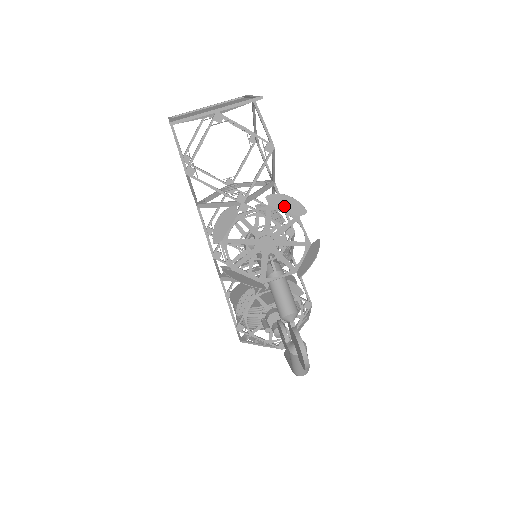
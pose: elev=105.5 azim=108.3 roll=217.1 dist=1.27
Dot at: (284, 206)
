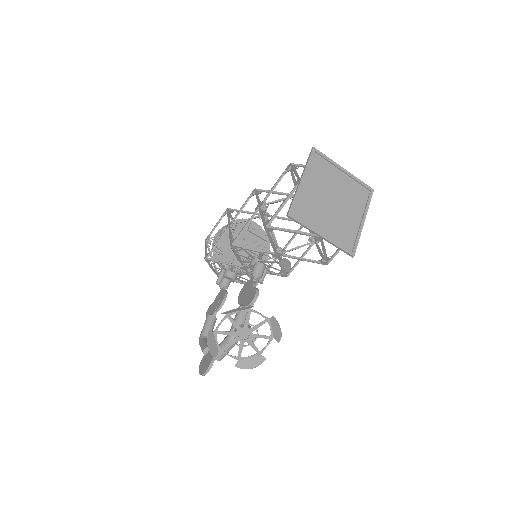
Dot at: (274, 328)
